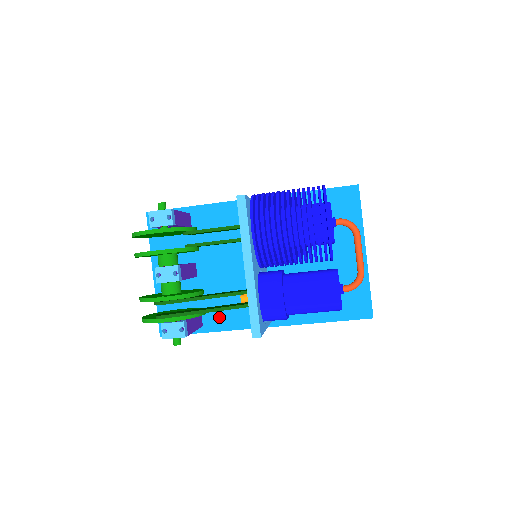
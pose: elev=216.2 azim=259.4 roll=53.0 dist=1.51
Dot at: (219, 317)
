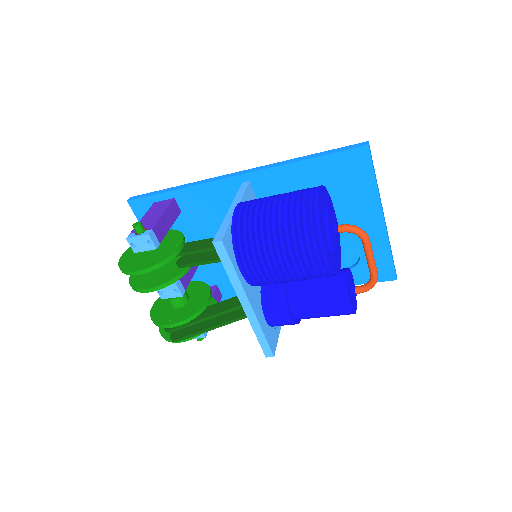
Dot at: occluded
